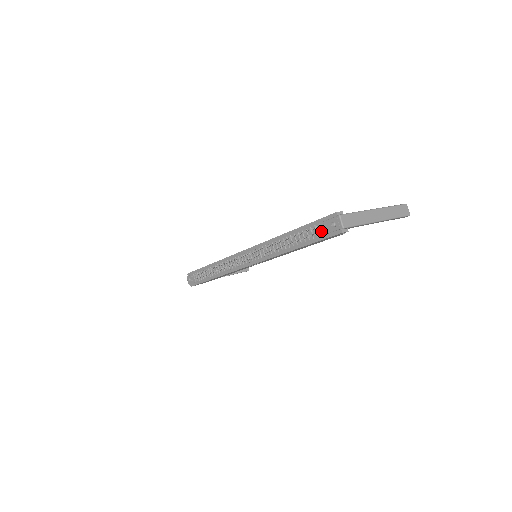
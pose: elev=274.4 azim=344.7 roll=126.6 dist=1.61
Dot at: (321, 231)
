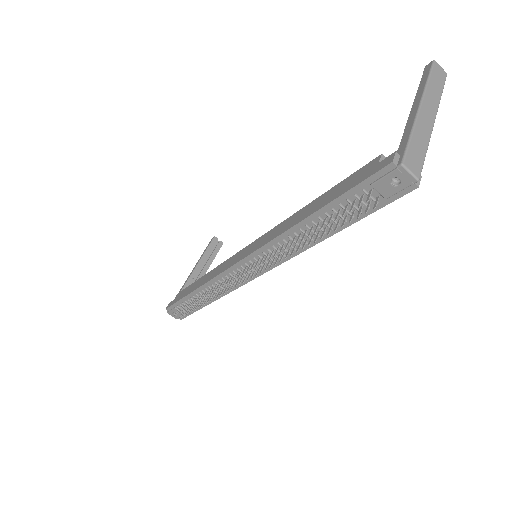
Dot at: (376, 201)
